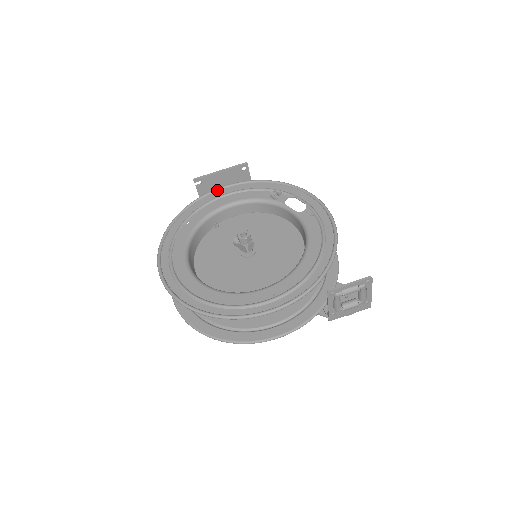
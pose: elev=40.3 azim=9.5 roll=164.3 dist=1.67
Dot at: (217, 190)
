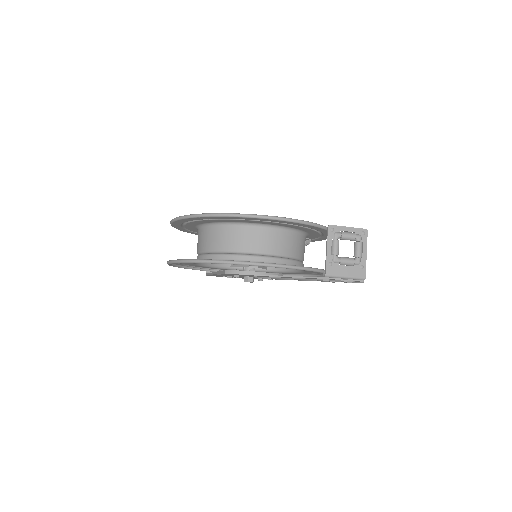
Dot at: occluded
